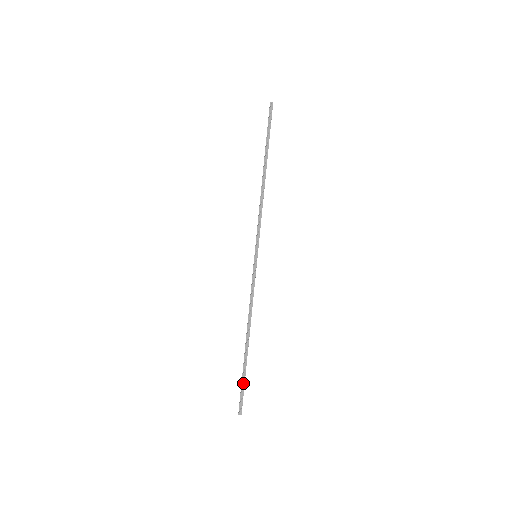
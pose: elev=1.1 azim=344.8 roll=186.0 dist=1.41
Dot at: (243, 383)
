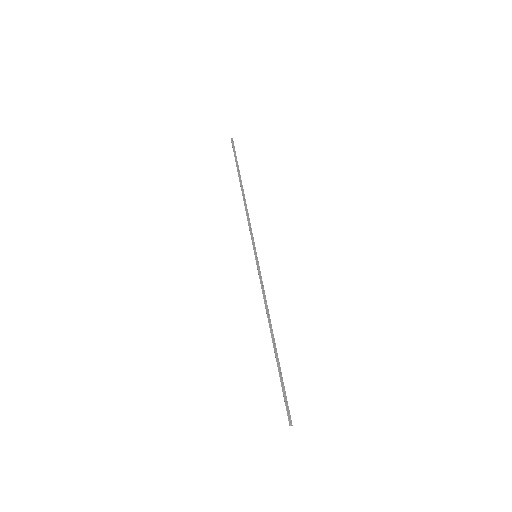
Dot at: (283, 386)
